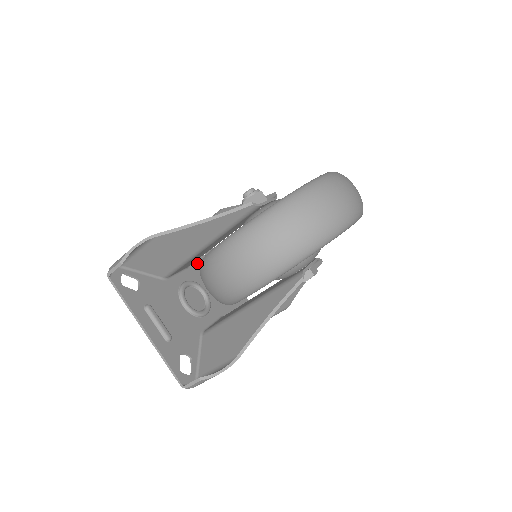
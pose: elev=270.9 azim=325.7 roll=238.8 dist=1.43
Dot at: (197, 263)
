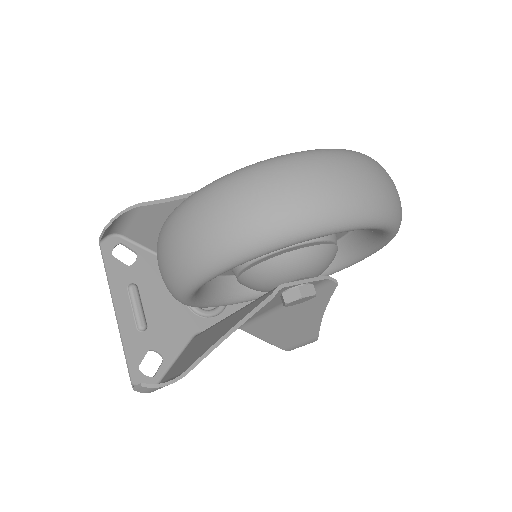
Dot at: occluded
